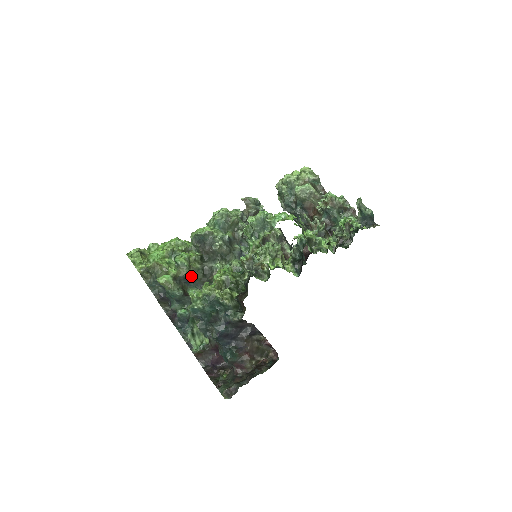
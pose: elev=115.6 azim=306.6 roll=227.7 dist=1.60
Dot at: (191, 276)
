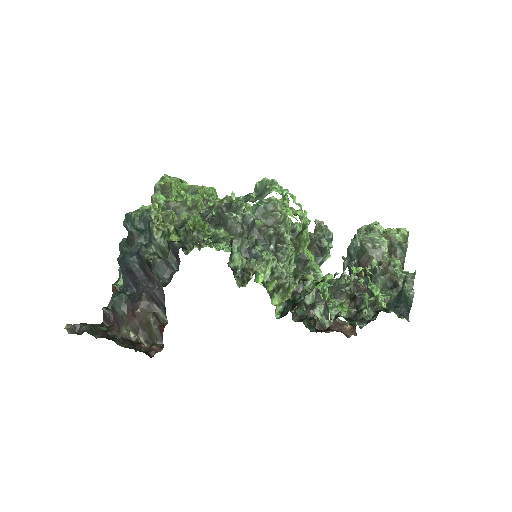
Dot at: occluded
